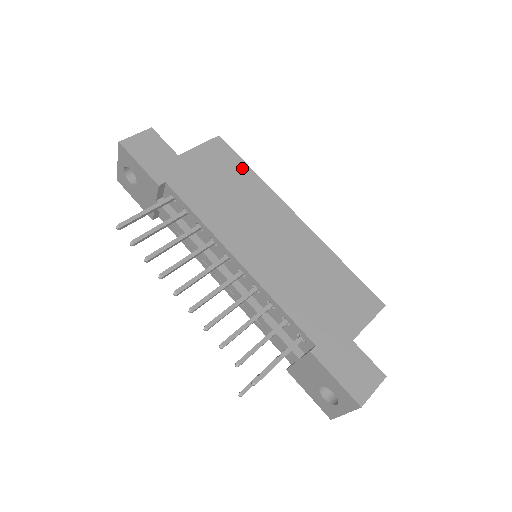
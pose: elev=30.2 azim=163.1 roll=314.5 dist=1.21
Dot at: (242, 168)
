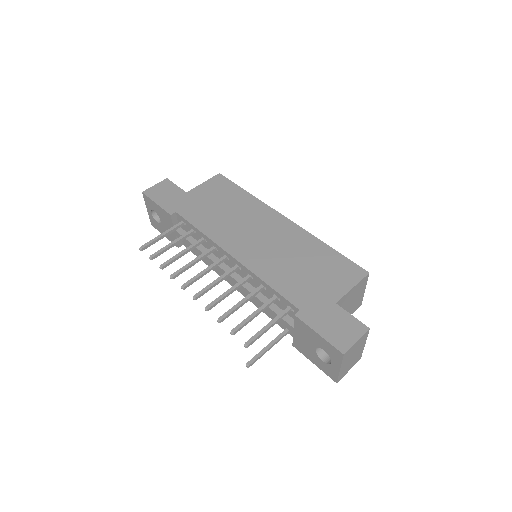
Dot at: (238, 191)
